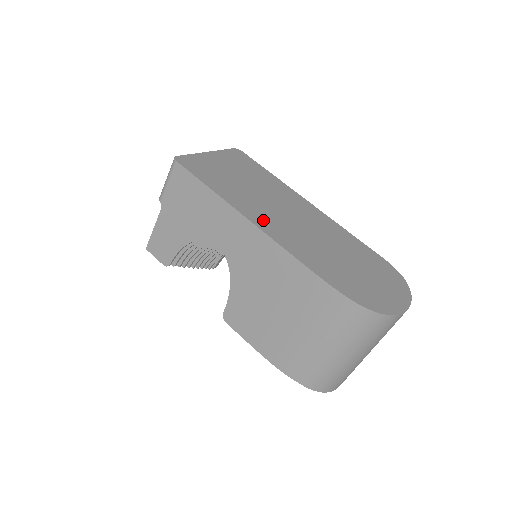
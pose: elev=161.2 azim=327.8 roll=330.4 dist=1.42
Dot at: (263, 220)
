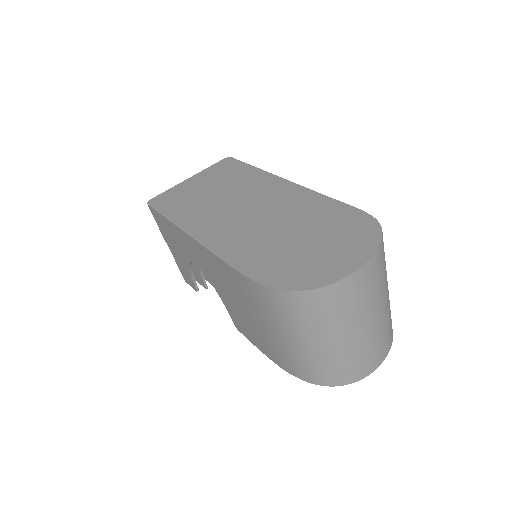
Dot at: (206, 228)
